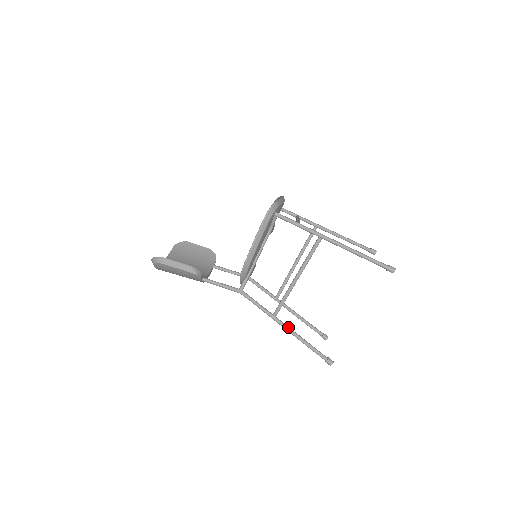
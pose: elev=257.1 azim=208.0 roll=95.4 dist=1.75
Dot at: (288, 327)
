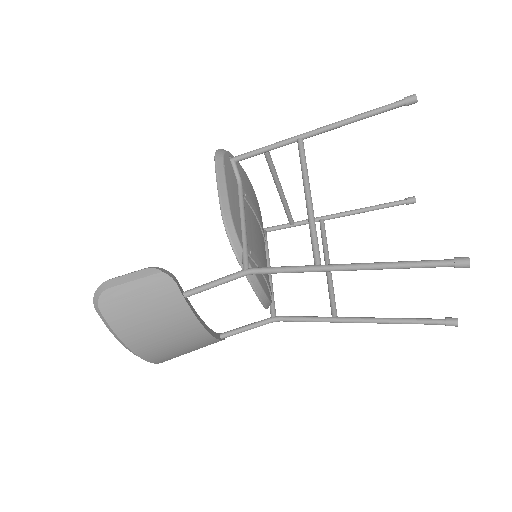
Dot at: occluded
